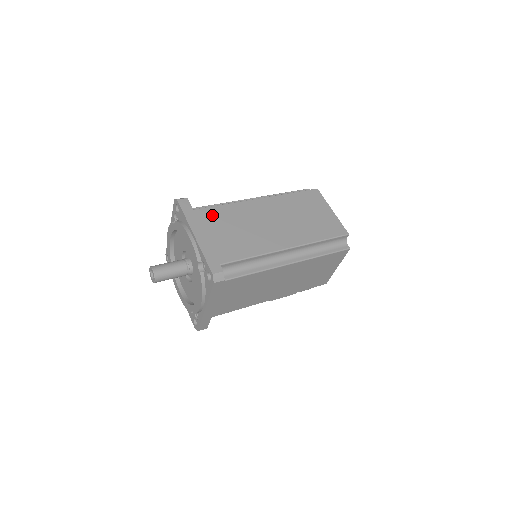
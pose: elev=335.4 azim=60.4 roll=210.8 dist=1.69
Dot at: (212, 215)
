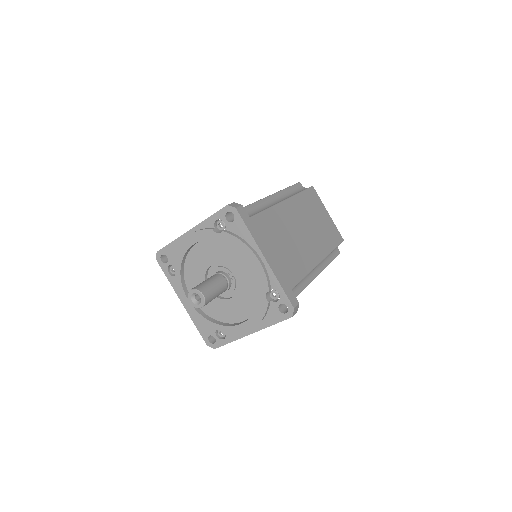
Dot at: (262, 226)
